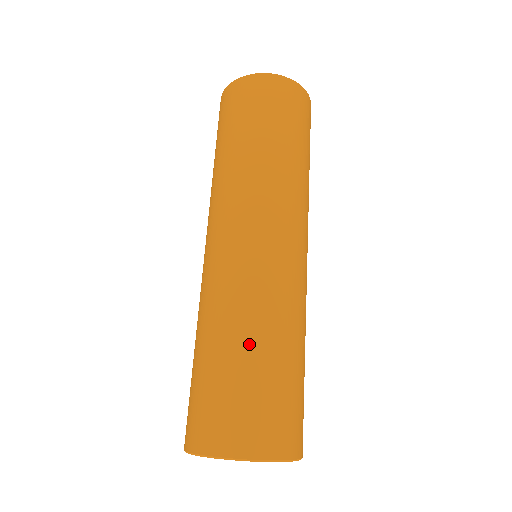
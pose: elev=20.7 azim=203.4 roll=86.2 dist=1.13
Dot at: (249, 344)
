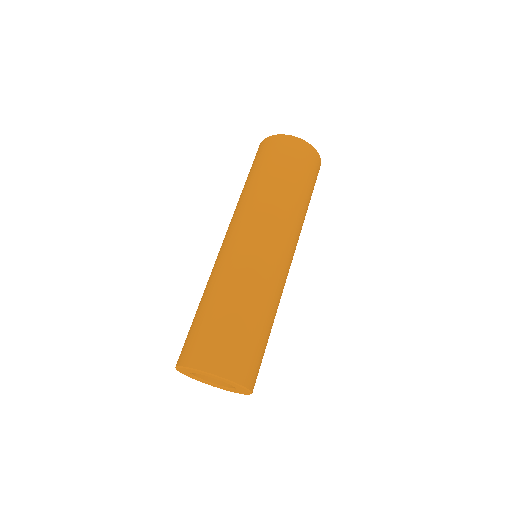
Dot at: (215, 301)
